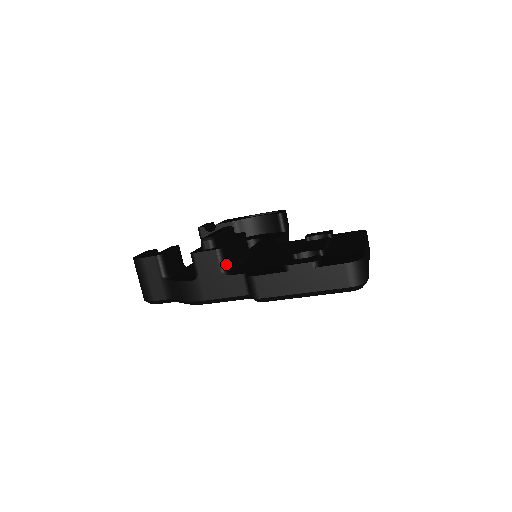
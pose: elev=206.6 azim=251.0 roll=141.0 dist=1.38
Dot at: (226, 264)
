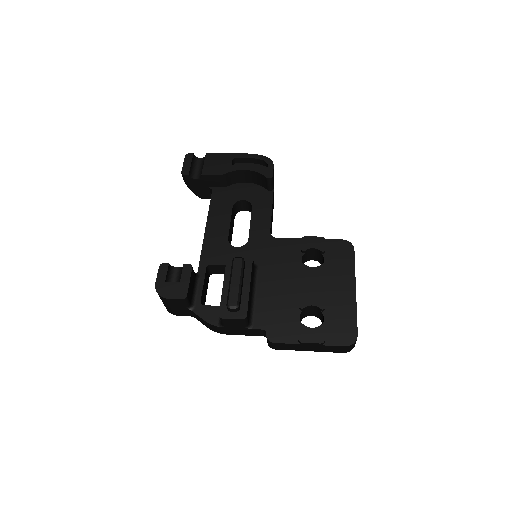
Dot at: (248, 321)
